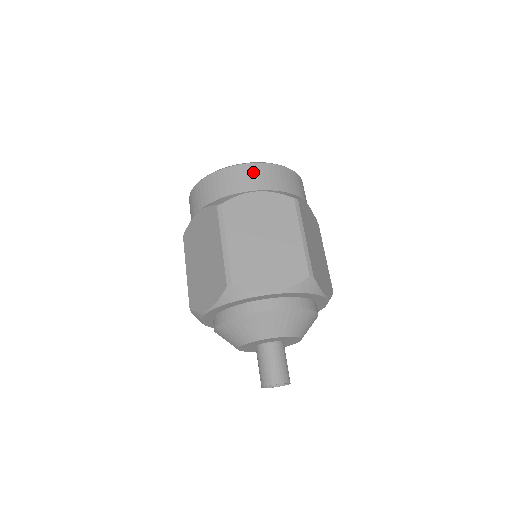
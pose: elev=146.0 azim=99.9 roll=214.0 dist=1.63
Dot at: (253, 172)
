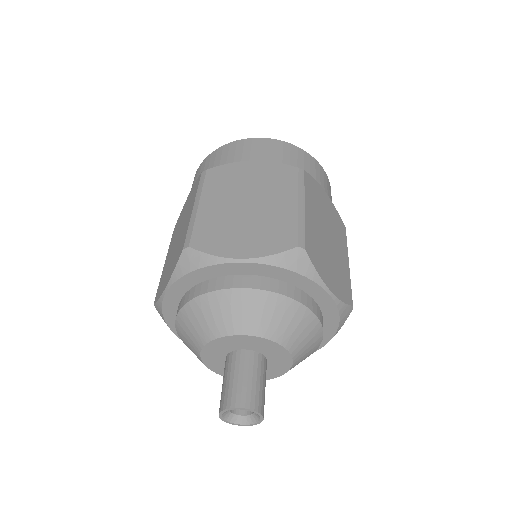
Dot at: (255, 145)
